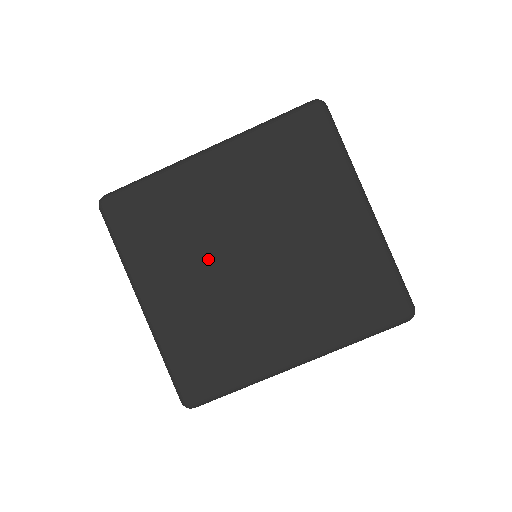
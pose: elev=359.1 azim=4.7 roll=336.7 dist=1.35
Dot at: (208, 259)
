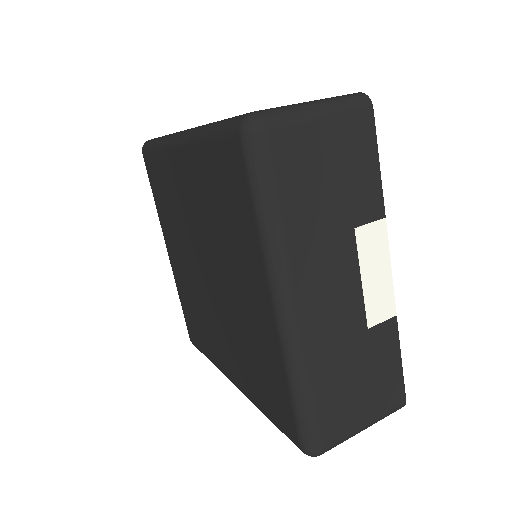
Dot at: (187, 249)
